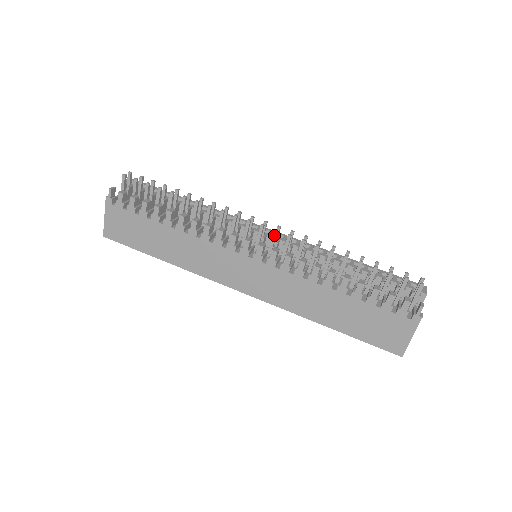
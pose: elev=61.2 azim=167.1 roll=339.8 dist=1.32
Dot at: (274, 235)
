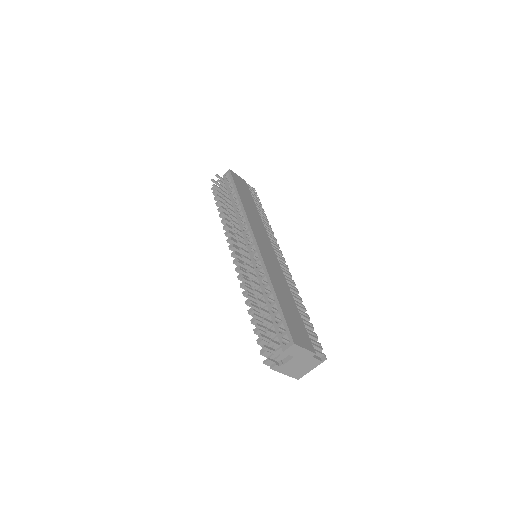
Dot at: (236, 256)
